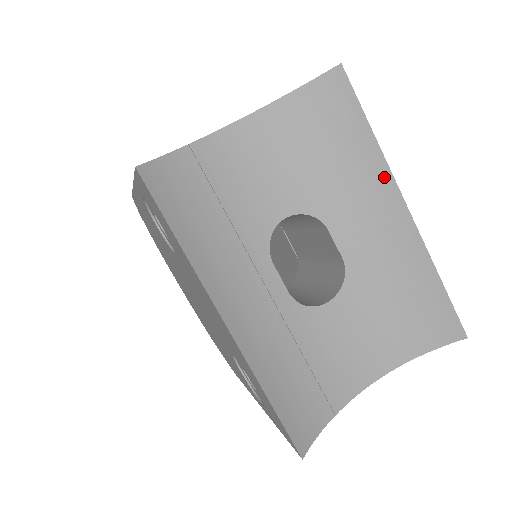
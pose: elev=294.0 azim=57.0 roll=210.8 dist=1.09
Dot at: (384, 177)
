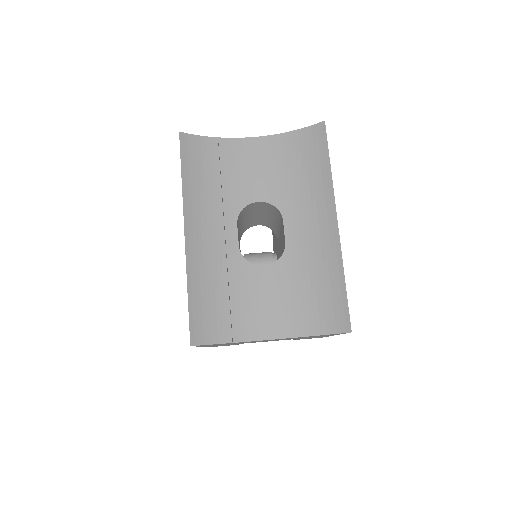
Dot at: (329, 196)
